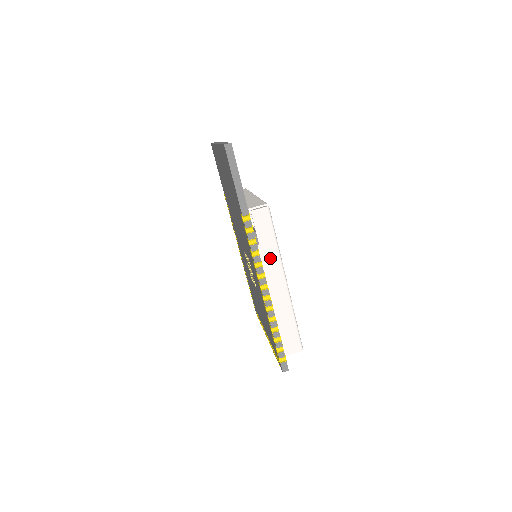
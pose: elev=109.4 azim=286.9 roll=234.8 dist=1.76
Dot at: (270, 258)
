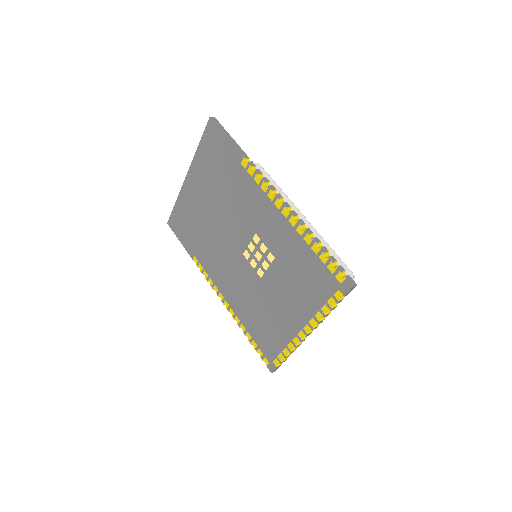
Dot at: occluded
